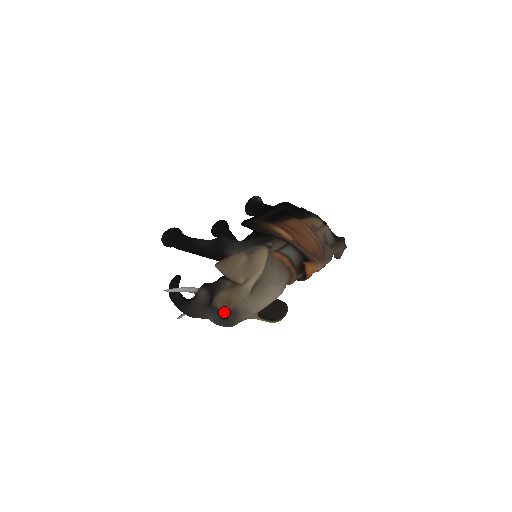
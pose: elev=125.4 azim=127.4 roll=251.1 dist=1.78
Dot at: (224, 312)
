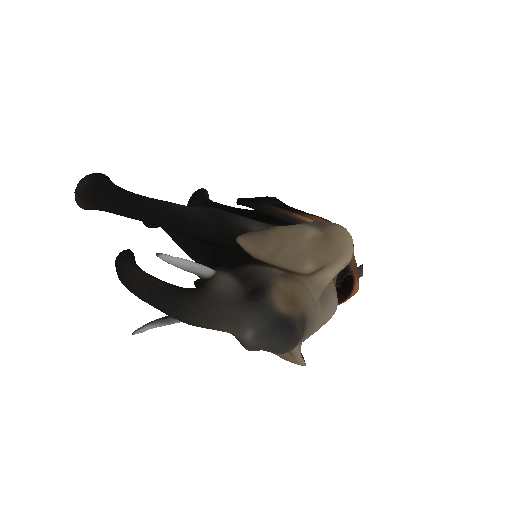
Dot at: (287, 317)
